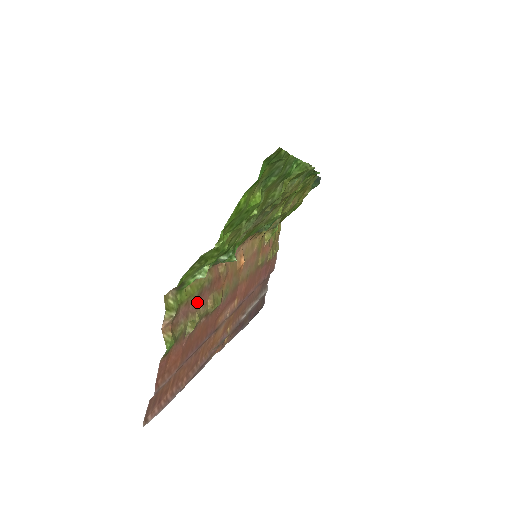
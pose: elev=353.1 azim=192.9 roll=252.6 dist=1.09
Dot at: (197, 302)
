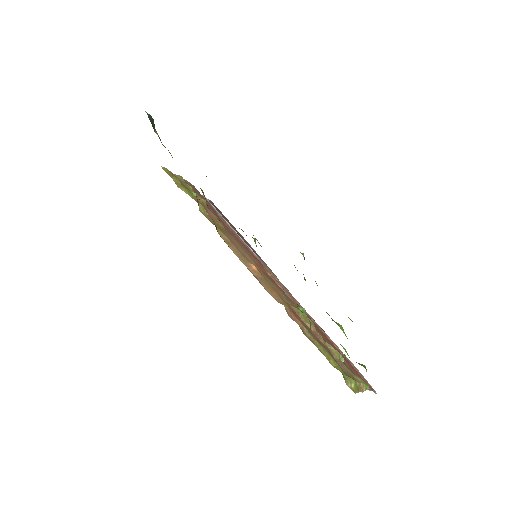
Dot at: (325, 348)
